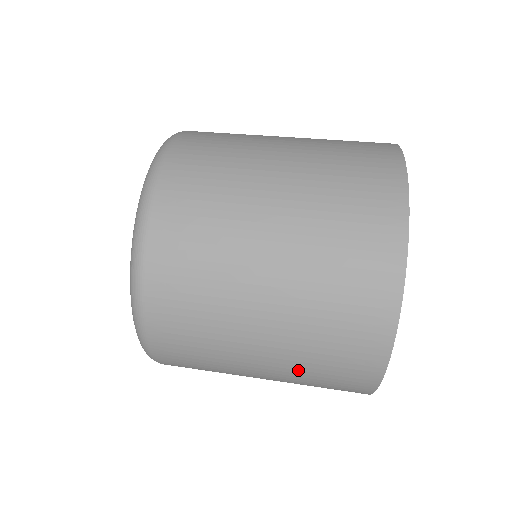
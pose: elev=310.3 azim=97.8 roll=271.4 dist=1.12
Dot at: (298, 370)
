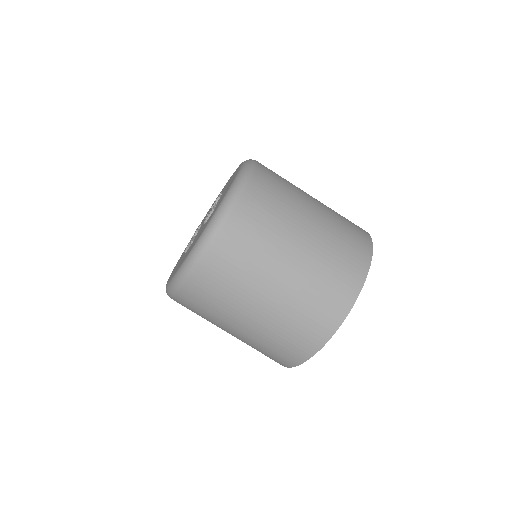
Dot at: occluded
